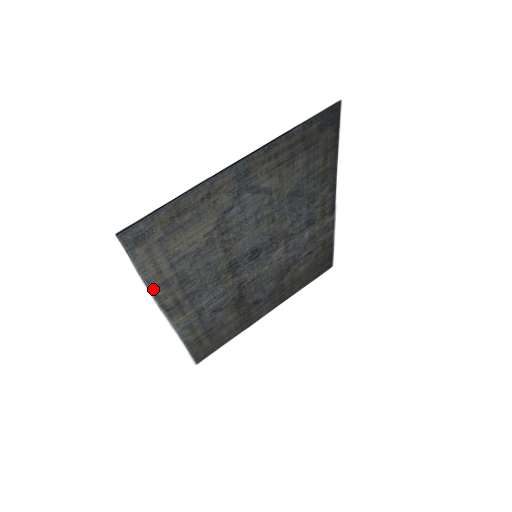
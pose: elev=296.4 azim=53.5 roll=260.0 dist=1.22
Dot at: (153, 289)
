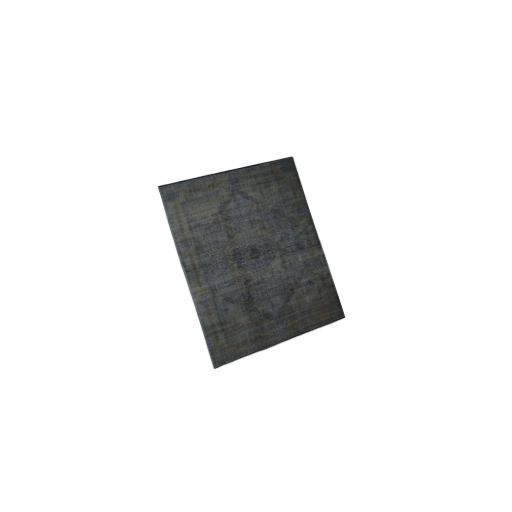
Dot at: (177, 243)
